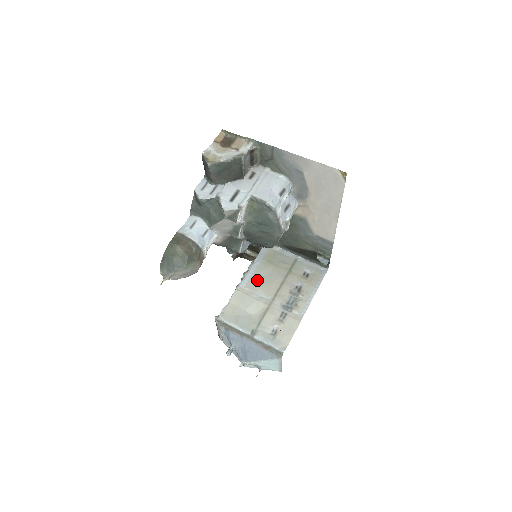
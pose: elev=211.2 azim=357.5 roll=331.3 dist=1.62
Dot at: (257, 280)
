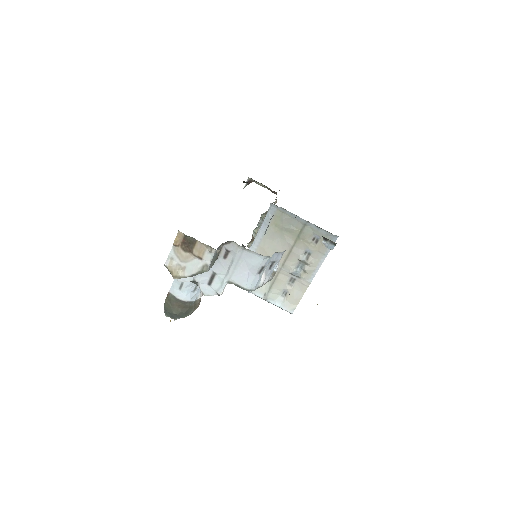
Dot at: (266, 247)
